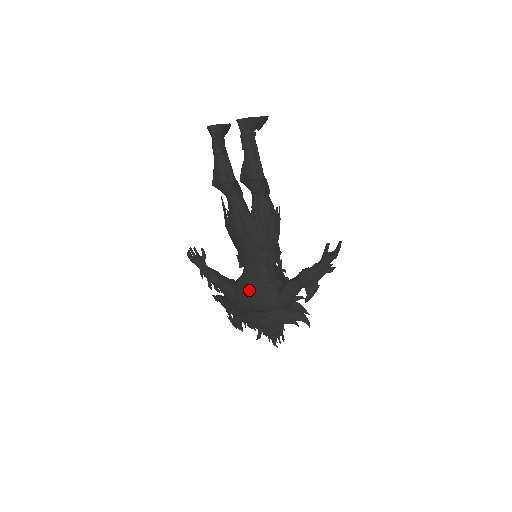
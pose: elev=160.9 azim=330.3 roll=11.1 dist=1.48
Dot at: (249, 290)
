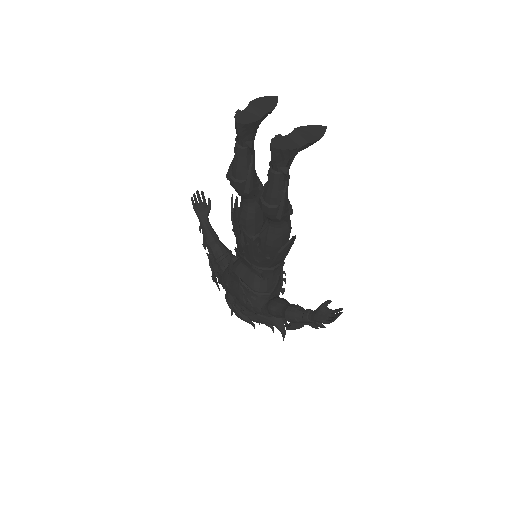
Dot at: (236, 287)
